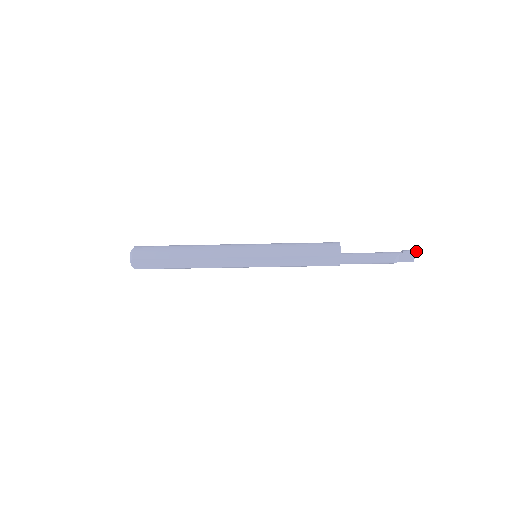
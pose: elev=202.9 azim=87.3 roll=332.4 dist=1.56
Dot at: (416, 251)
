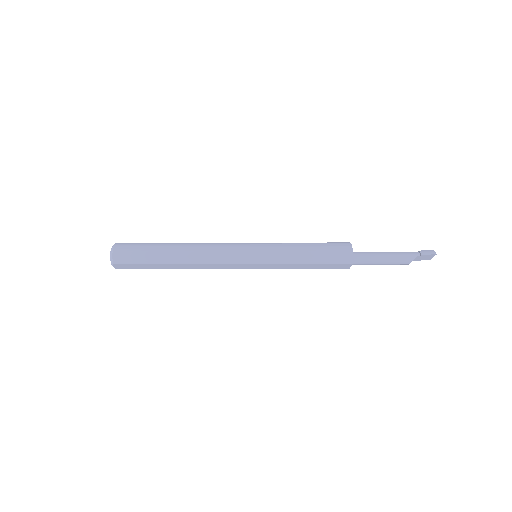
Dot at: occluded
